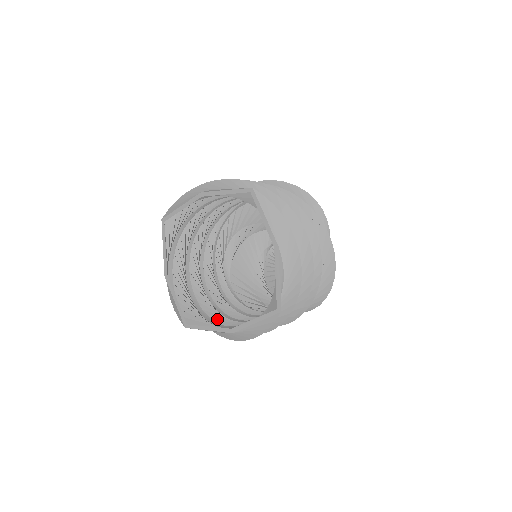
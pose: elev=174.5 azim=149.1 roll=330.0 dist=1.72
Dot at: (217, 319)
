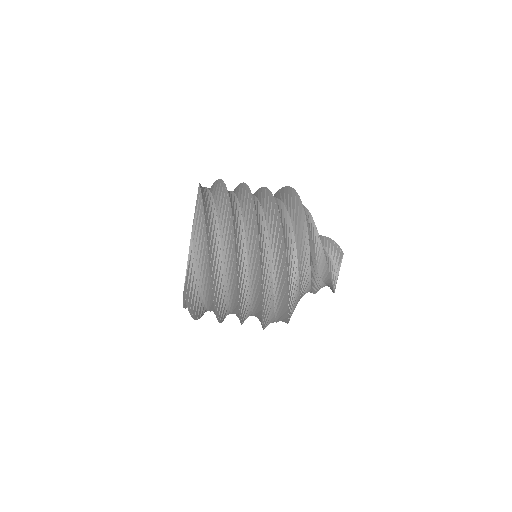
Dot at: occluded
